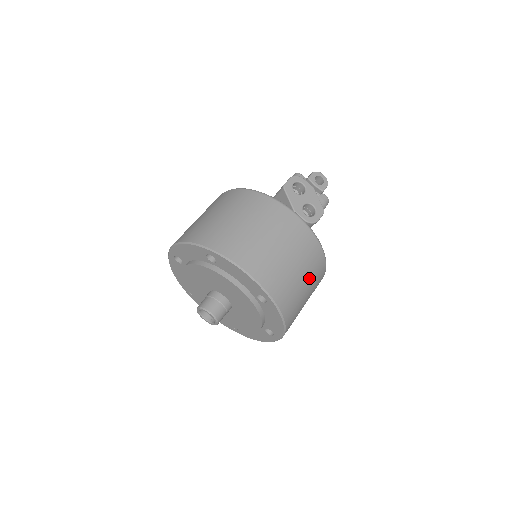
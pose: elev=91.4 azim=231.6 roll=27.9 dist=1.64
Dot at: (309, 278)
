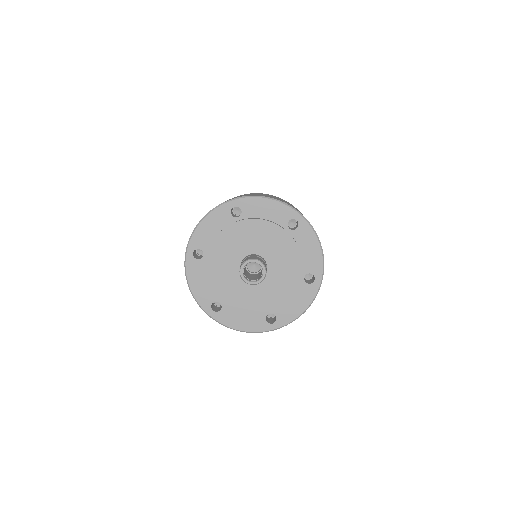
Dot at: occluded
